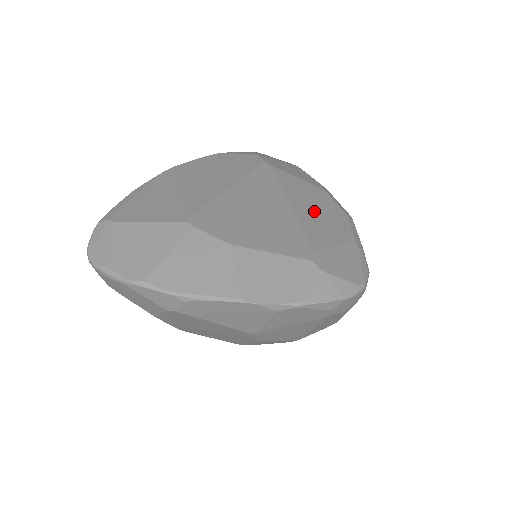
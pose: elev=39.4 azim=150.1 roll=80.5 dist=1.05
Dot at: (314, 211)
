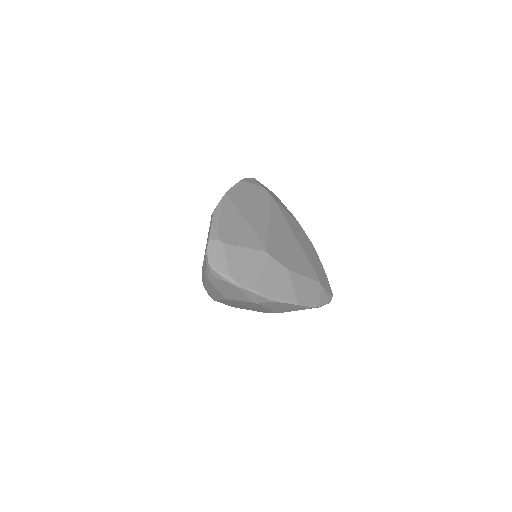
Dot at: (304, 243)
